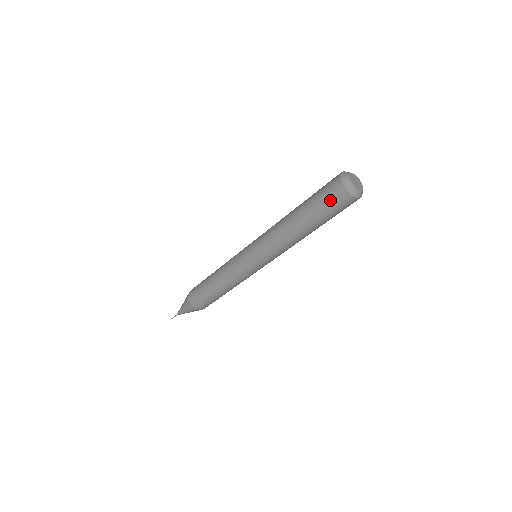
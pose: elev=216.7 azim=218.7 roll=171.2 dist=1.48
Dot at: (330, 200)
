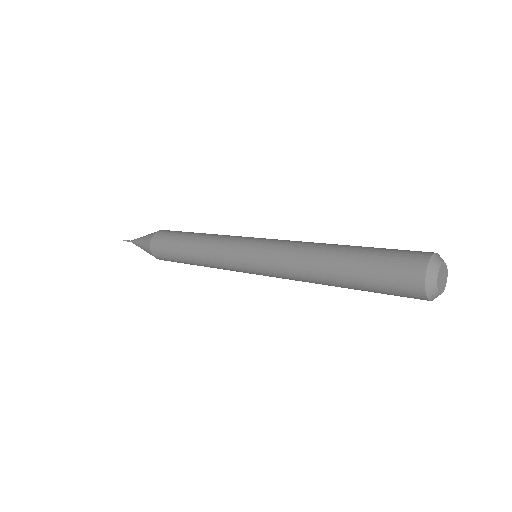
Dot at: (397, 294)
